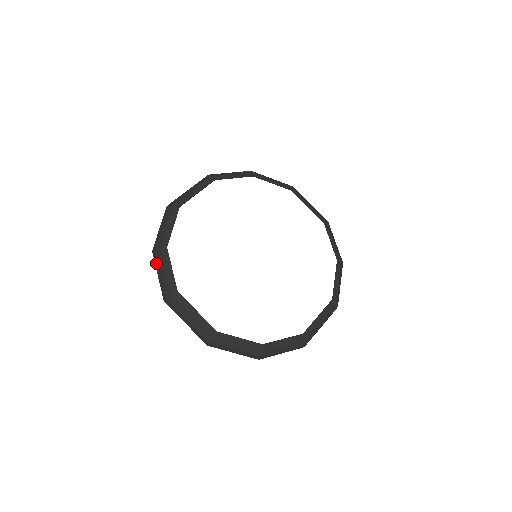
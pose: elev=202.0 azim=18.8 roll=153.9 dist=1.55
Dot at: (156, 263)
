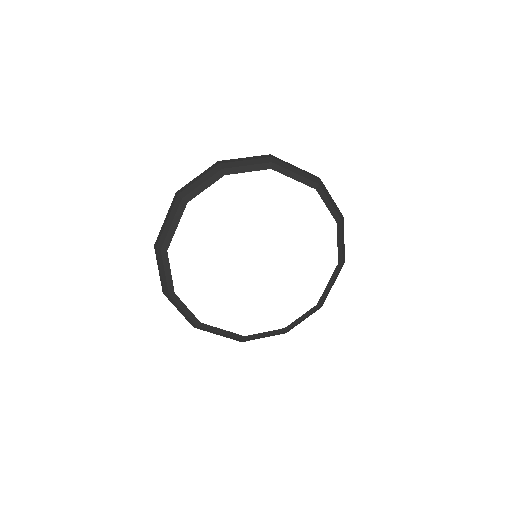
Dot at: (172, 303)
